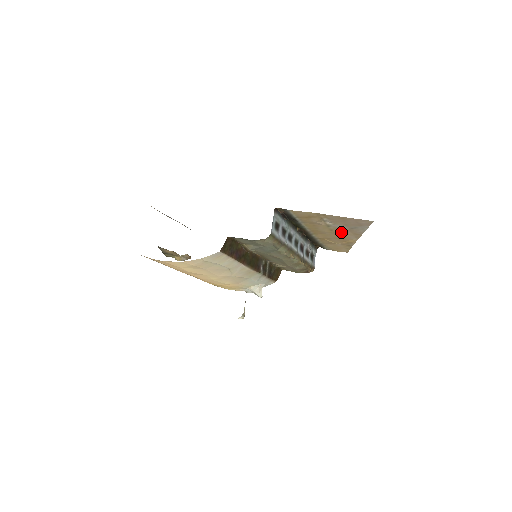
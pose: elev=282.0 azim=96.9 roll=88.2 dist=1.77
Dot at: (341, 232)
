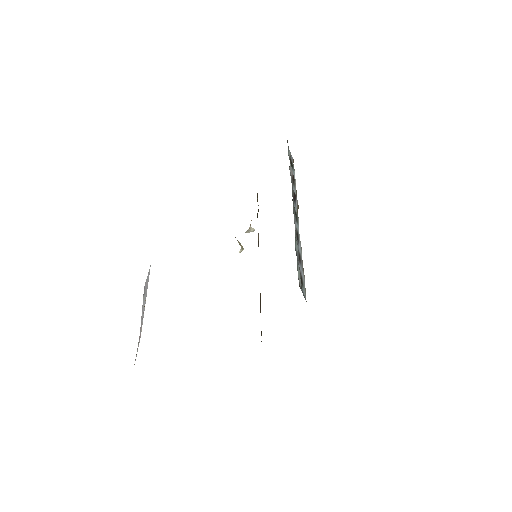
Dot at: occluded
